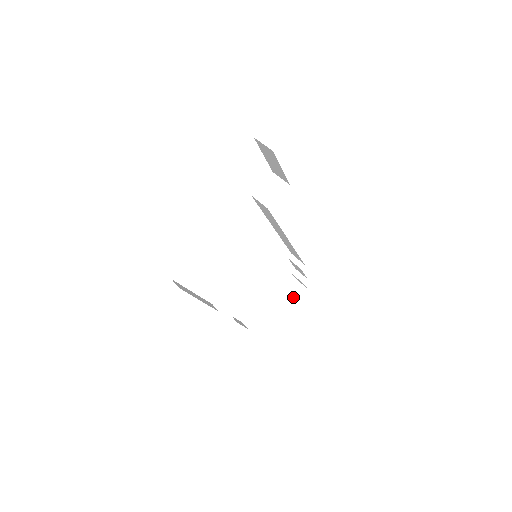
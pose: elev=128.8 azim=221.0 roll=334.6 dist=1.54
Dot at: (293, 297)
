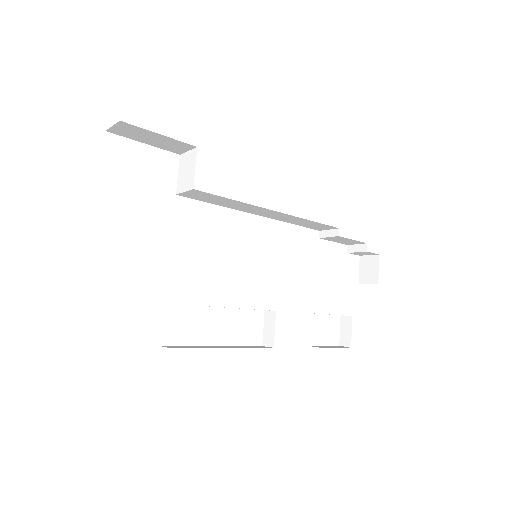
Dot at: (372, 276)
